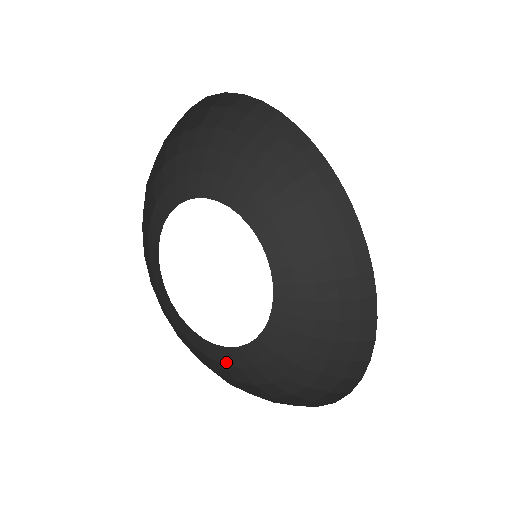
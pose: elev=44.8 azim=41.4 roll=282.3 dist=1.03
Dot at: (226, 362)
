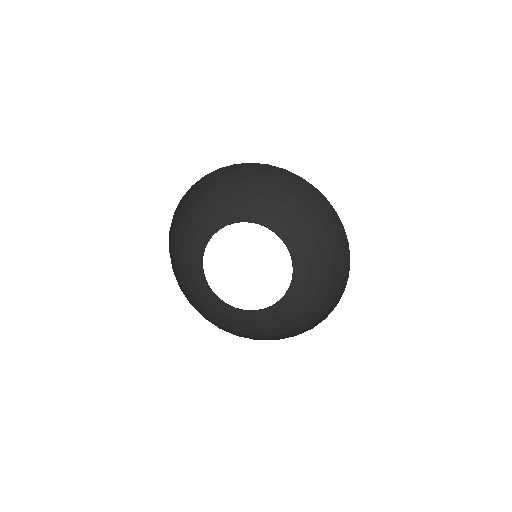
Dot at: (250, 320)
